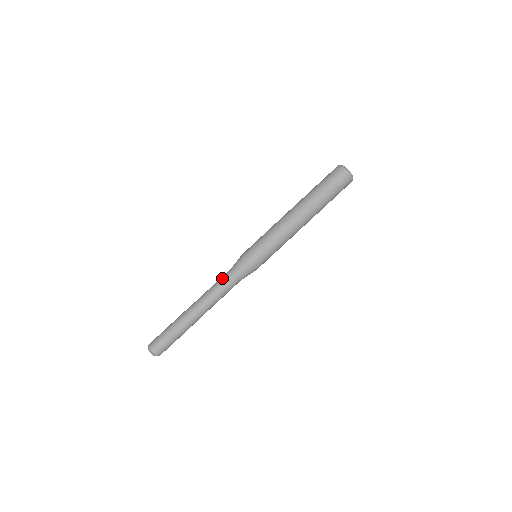
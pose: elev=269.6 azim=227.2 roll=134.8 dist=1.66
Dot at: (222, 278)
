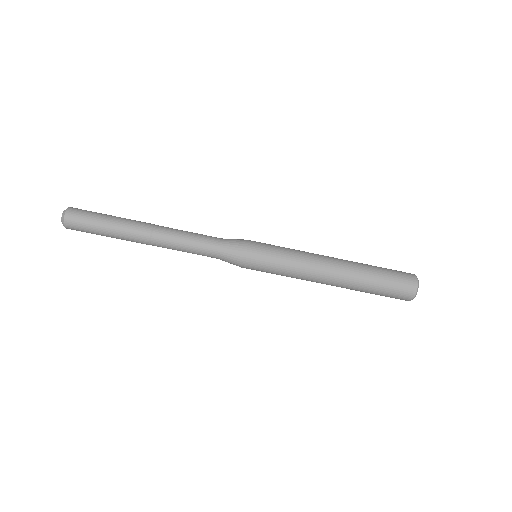
Dot at: (205, 238)
